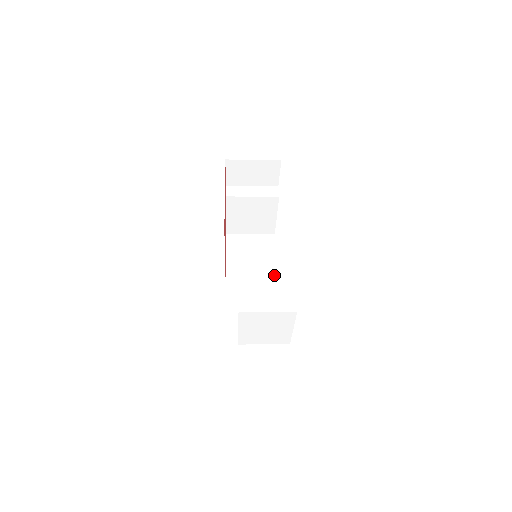
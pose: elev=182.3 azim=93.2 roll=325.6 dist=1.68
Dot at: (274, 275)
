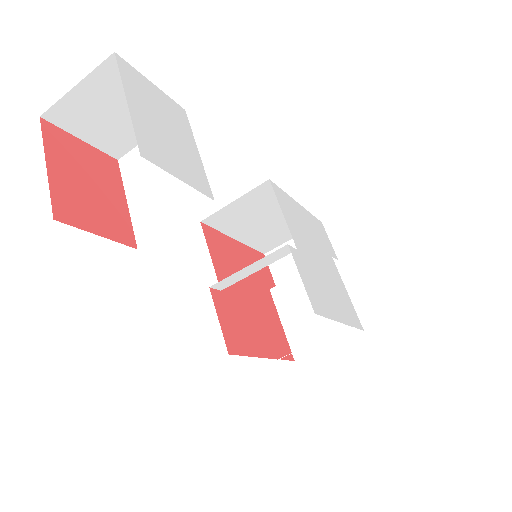
Dot at: occluded
